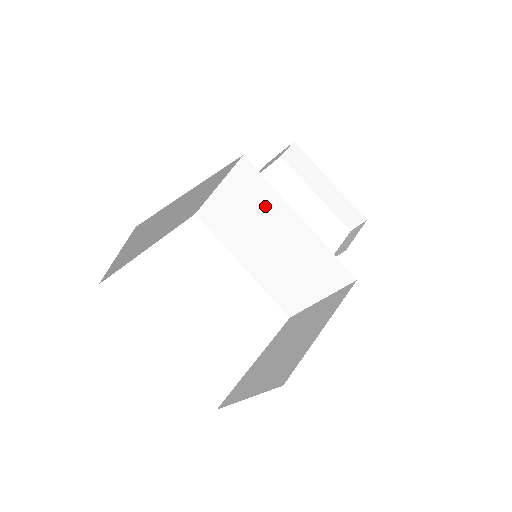
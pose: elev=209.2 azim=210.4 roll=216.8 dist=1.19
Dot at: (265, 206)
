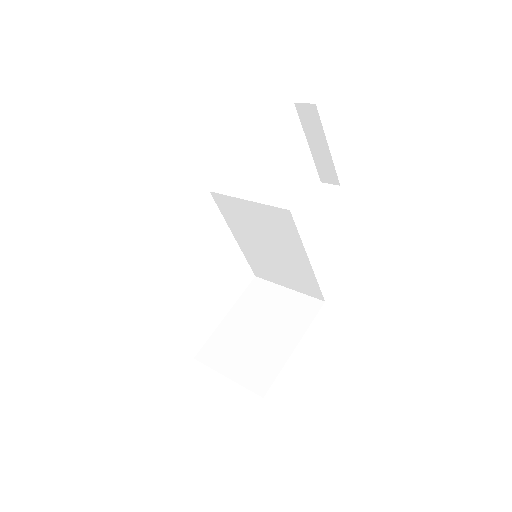
Dot at: (284, 237)
